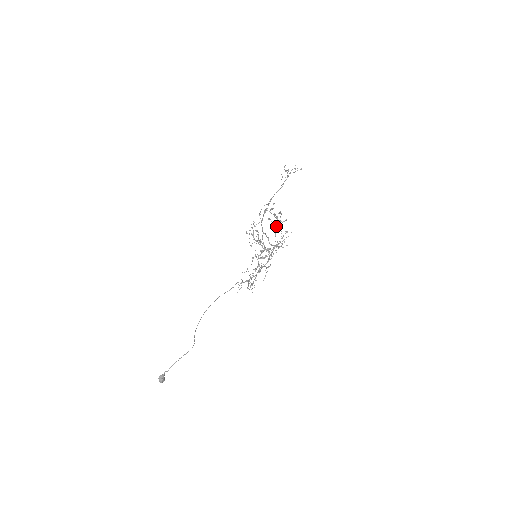
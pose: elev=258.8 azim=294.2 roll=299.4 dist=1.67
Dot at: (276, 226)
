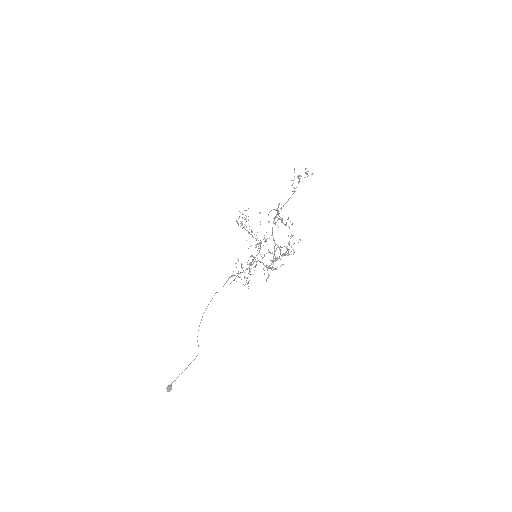
Dot at: occluded
